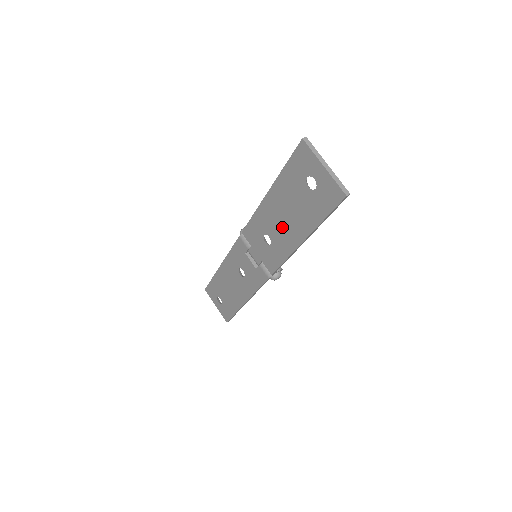
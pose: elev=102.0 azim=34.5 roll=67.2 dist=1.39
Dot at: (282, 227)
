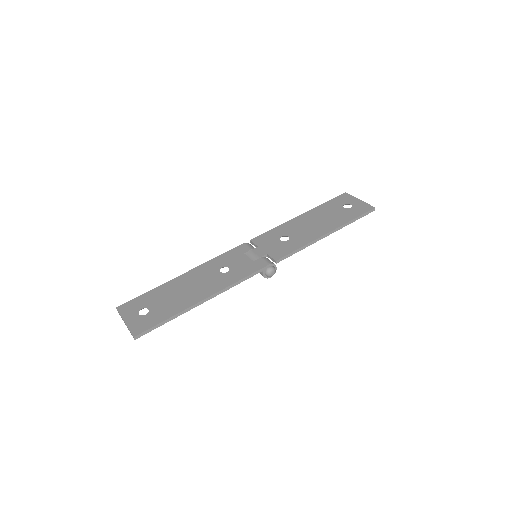
Dot at: (308, 229)
